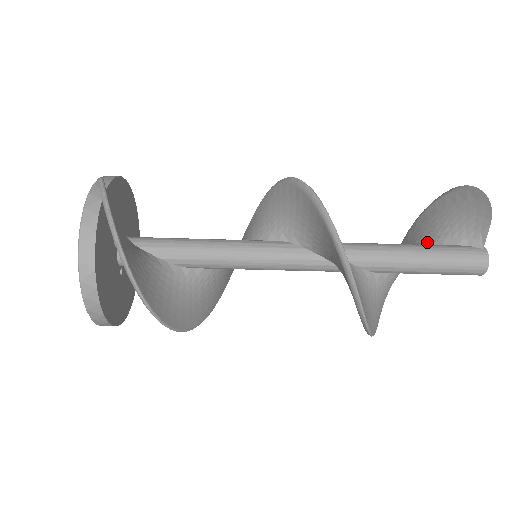
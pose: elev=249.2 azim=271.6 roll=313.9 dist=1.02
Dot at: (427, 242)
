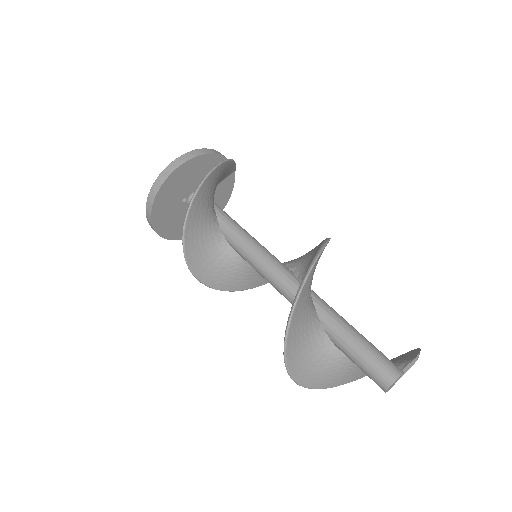
Dot at: occluded
